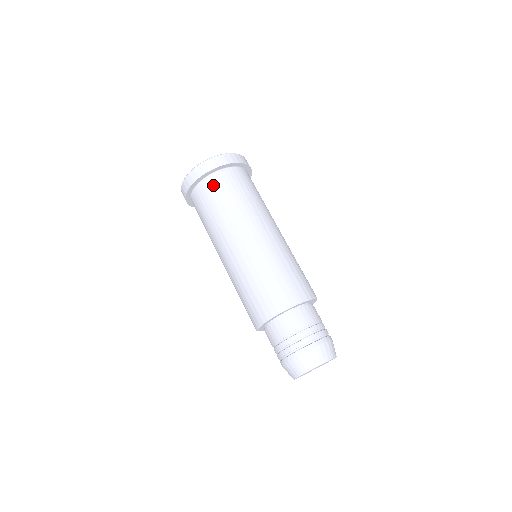
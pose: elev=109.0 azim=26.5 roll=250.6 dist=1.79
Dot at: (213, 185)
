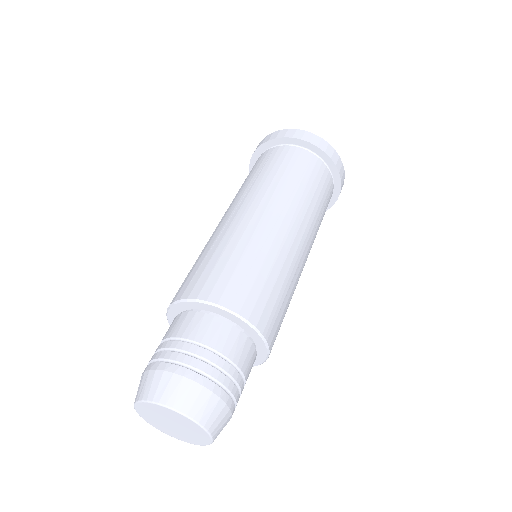
Dot at: (312, 163)
